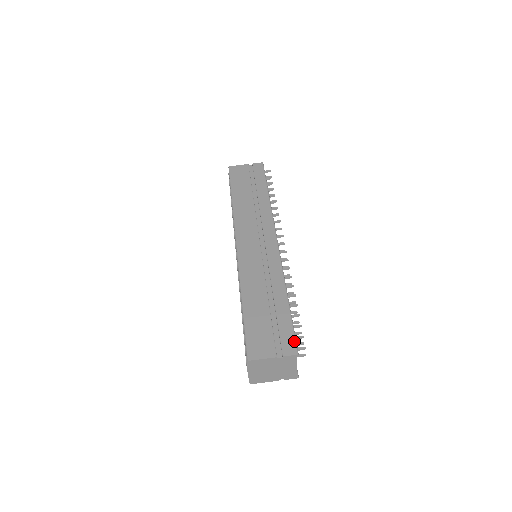
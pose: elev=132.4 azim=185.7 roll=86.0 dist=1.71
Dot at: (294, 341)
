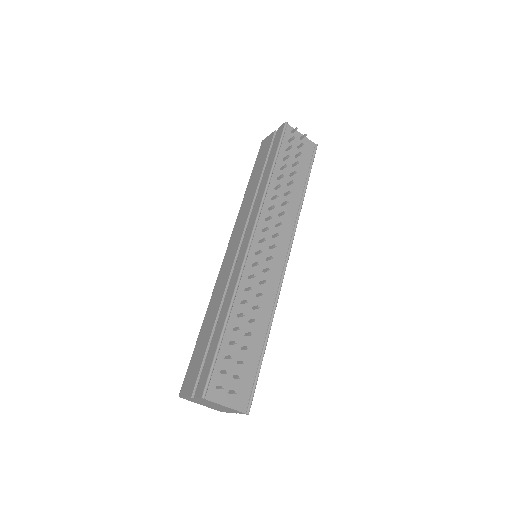
Dot at: (206, 380)
